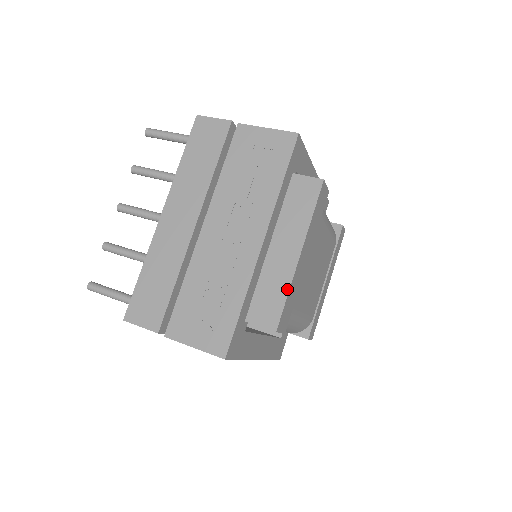
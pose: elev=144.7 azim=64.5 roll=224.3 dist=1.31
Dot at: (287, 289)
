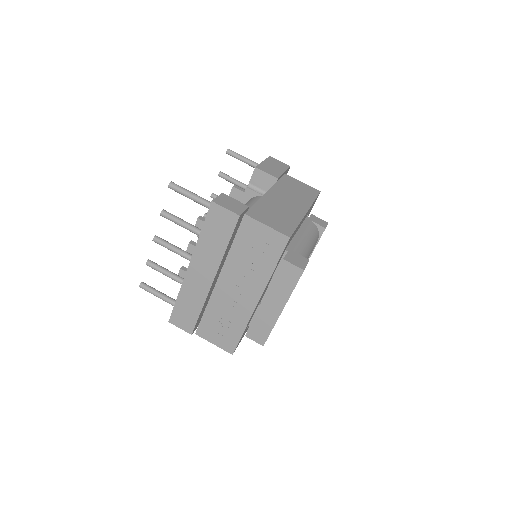
Dot at: (272, 327)
